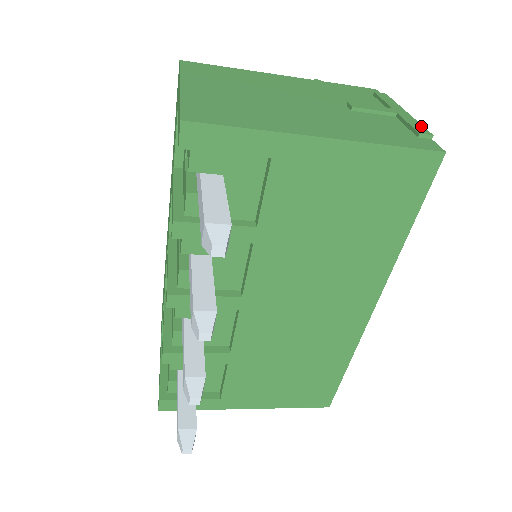
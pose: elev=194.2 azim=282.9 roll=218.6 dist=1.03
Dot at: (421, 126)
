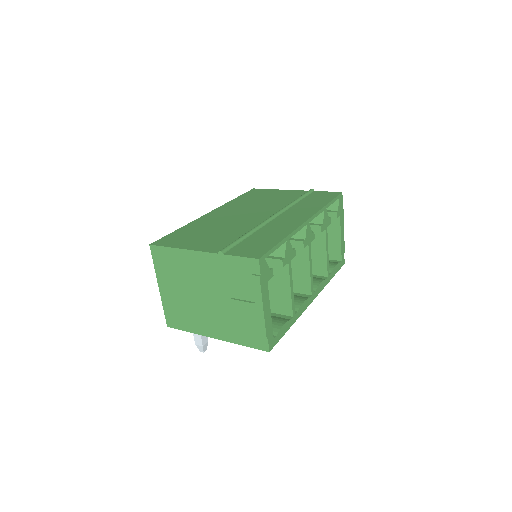
Dot at: (264, 329)
